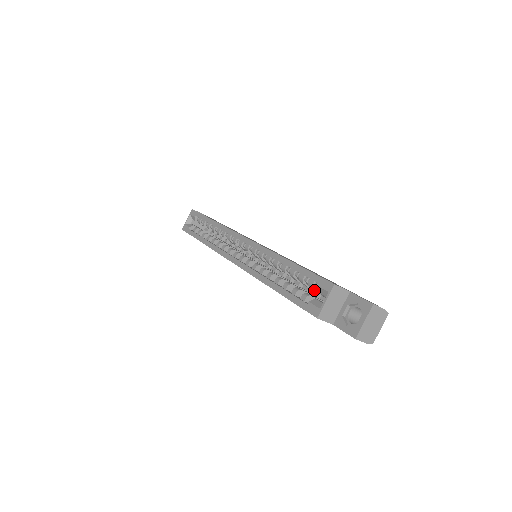
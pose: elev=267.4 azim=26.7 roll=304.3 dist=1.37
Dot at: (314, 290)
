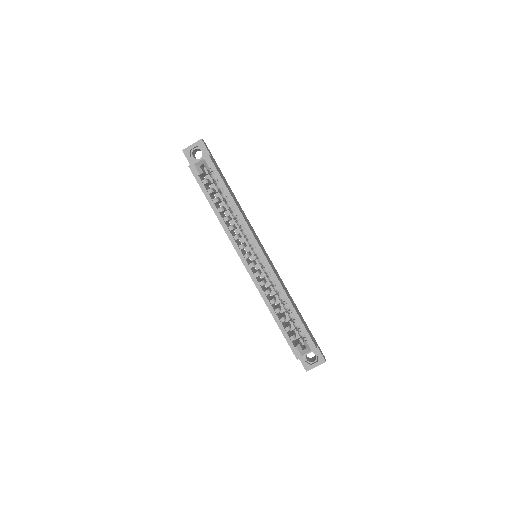
Dot at: (296, 330)
